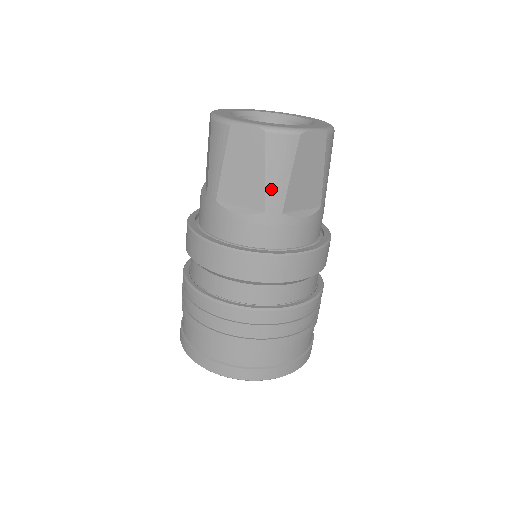
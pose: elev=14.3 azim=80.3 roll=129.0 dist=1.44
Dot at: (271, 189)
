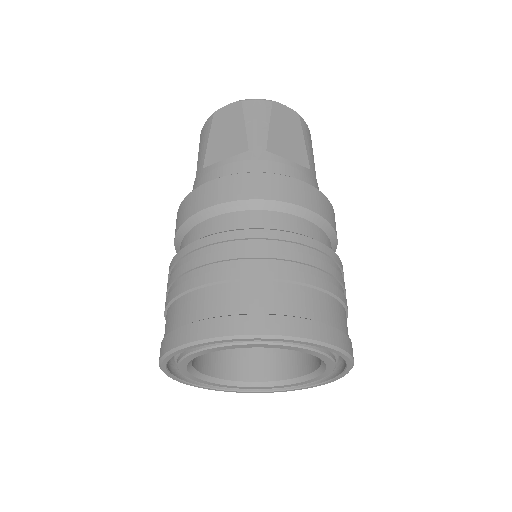
Dot at: (252, 134)
